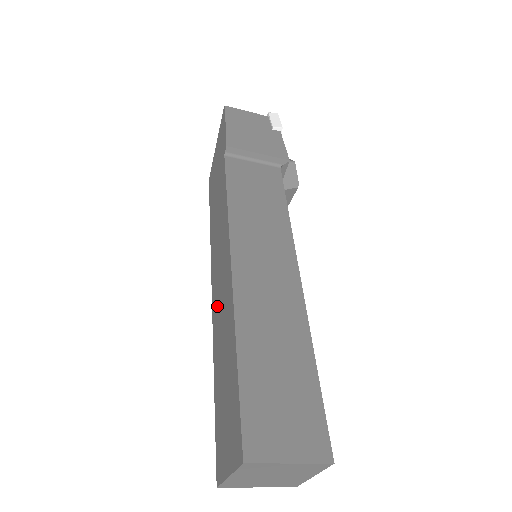
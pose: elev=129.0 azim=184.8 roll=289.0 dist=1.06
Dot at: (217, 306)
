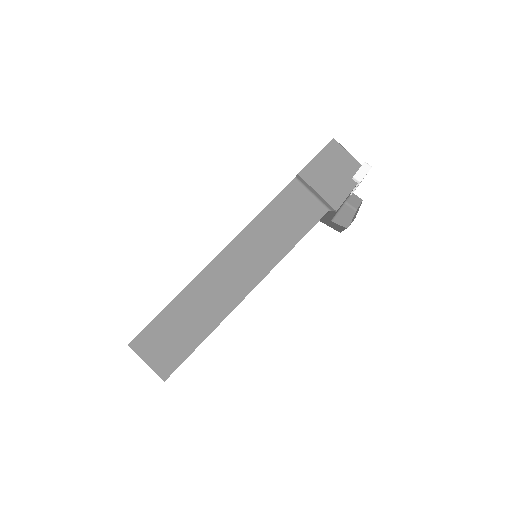
Dot at: occluded
